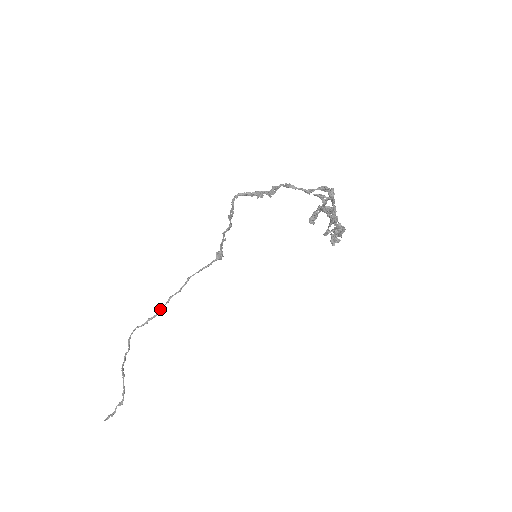
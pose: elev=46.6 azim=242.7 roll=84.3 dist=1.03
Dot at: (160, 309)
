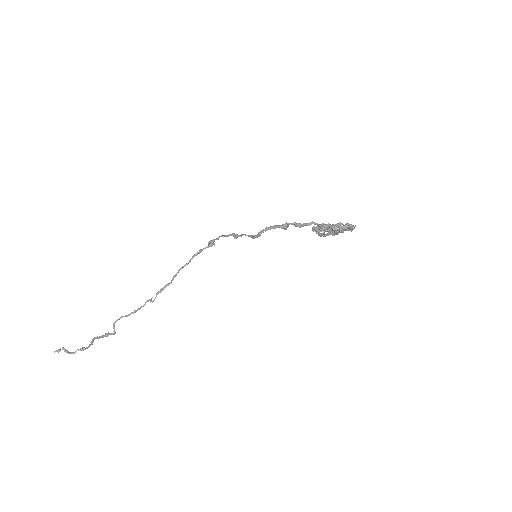
Dot at: (152, 302)
